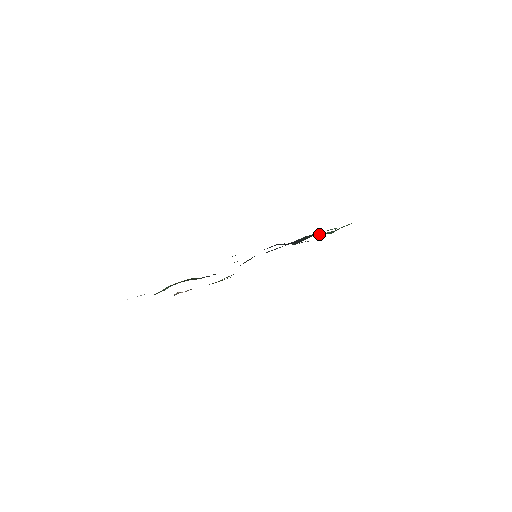
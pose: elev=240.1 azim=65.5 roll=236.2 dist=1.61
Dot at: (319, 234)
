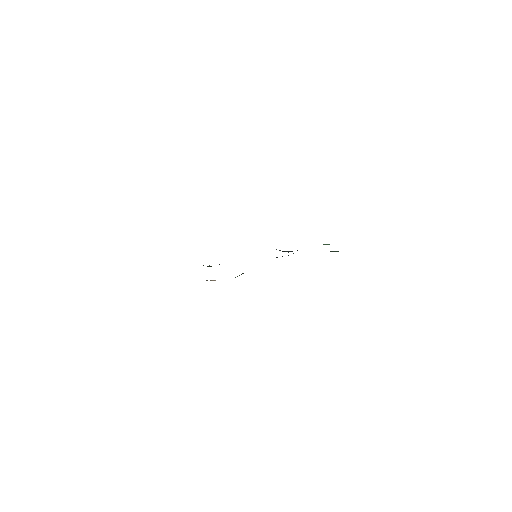
Dot at: occluded
